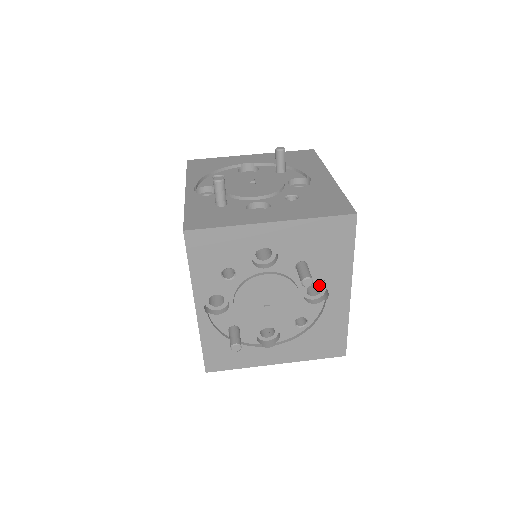
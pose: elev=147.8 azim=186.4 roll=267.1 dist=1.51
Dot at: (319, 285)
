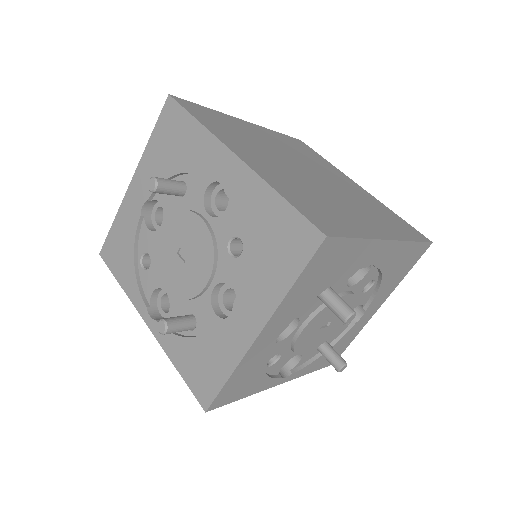
Dot at: occluded
